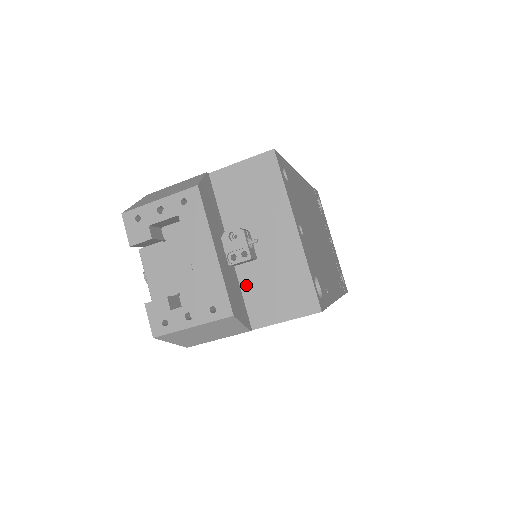
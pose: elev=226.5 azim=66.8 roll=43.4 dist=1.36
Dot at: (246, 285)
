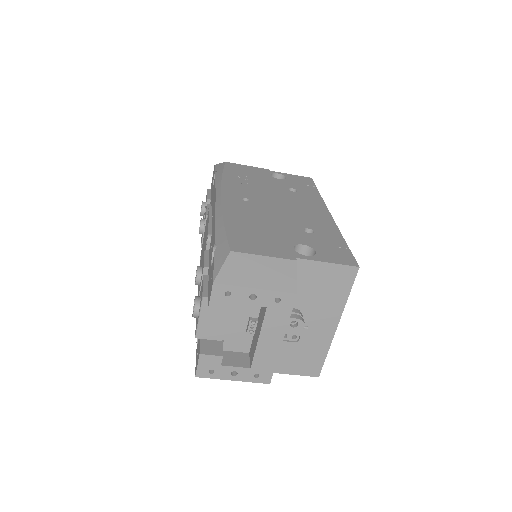
Dot at: occluded
